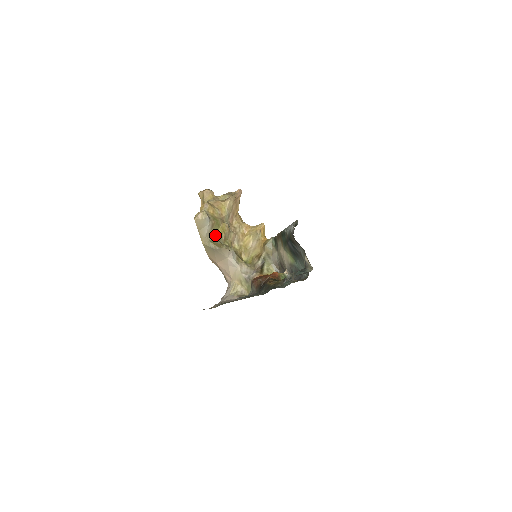
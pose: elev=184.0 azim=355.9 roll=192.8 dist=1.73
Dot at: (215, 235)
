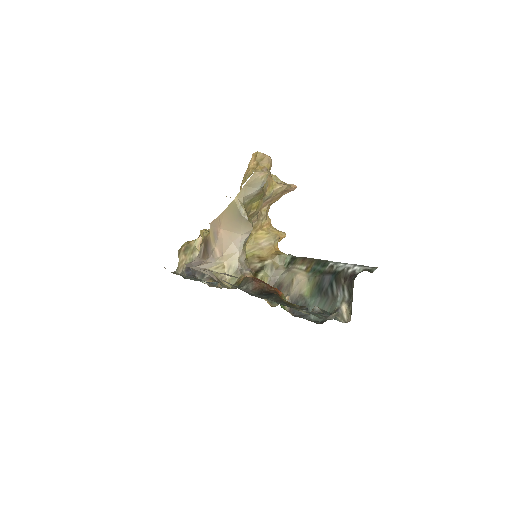
Dot at: (250, 204)
